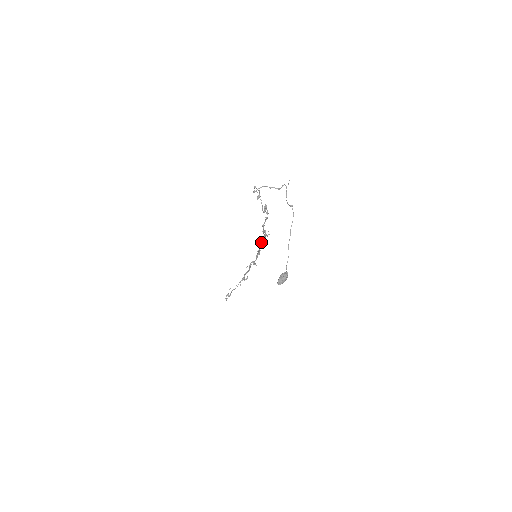
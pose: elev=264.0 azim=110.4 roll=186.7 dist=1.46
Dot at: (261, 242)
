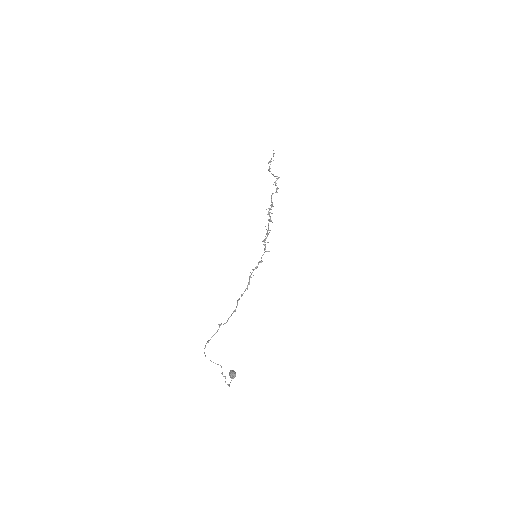
Dot at: occluded
